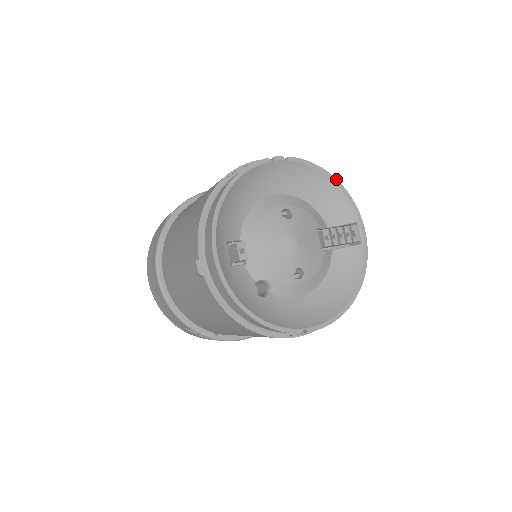
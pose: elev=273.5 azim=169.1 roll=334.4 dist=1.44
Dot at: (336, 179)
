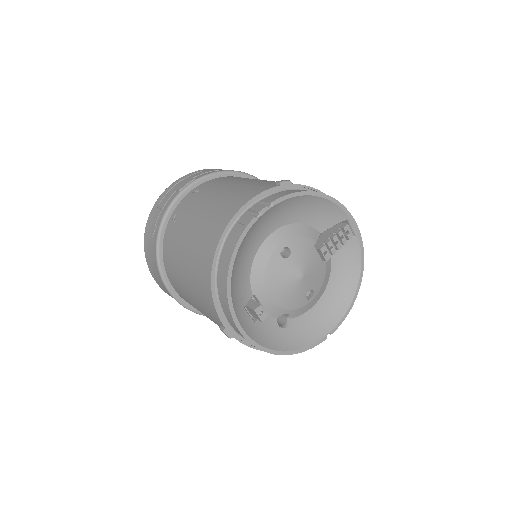
Dot at: (320, 193)
